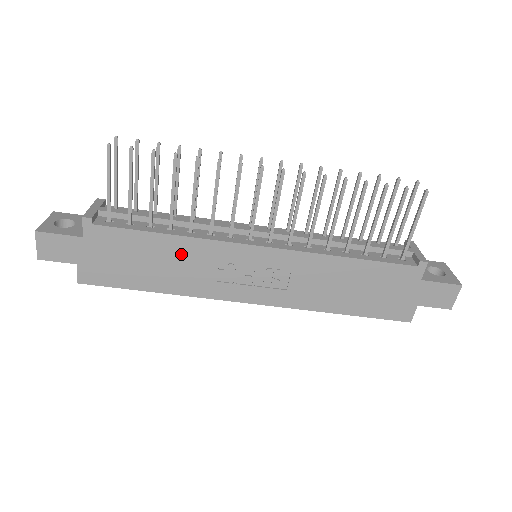
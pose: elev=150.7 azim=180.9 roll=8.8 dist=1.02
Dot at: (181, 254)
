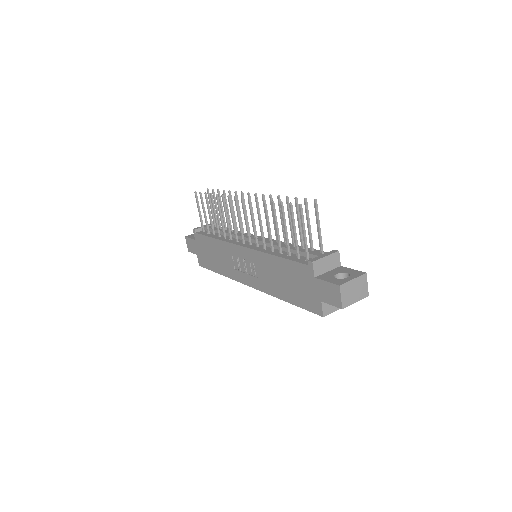
Dot at: (220, 250)
